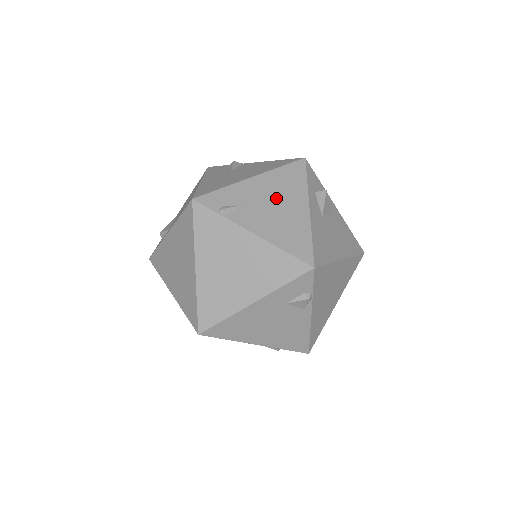
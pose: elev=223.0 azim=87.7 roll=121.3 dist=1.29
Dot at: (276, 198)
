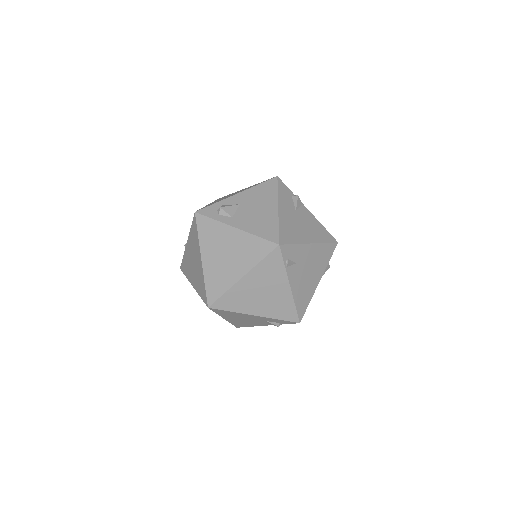
Dot at: (312, 266)
